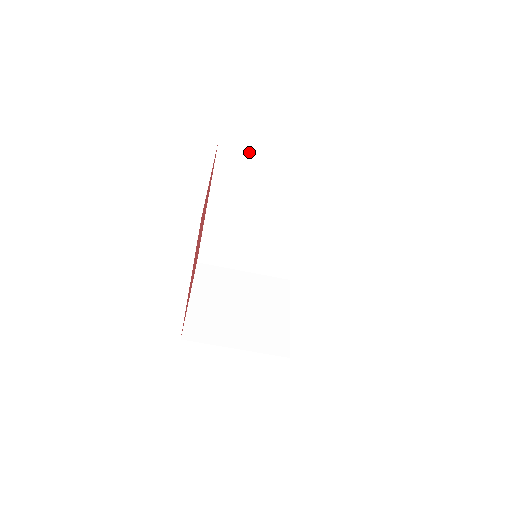
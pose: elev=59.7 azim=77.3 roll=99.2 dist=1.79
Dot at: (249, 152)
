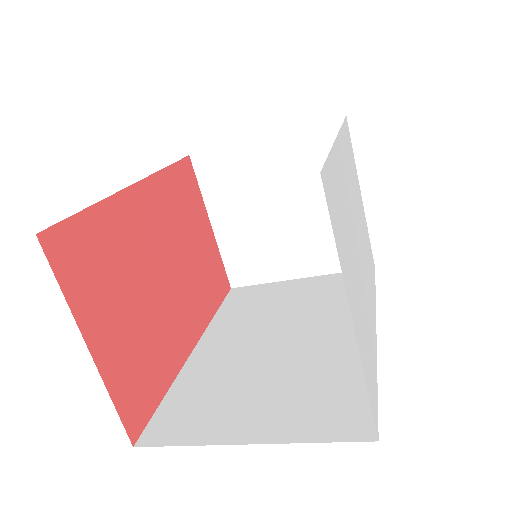
Dot at: occluded
